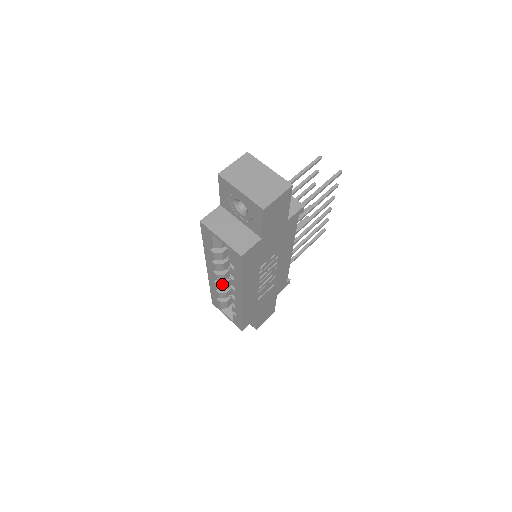
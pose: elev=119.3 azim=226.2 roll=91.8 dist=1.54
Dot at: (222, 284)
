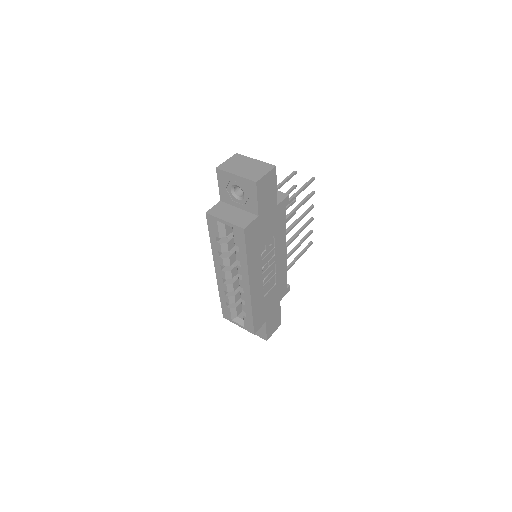
Dot at: (230, 284)
